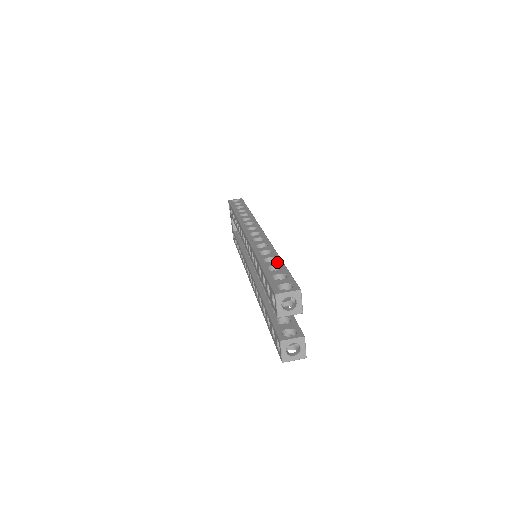
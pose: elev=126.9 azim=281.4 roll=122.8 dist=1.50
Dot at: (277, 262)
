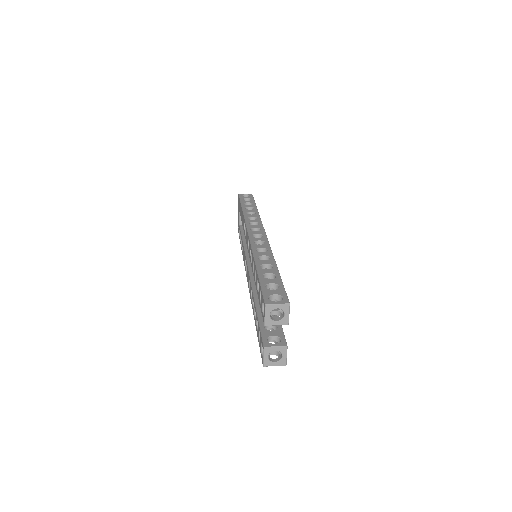
Dot at: (273, 270)
